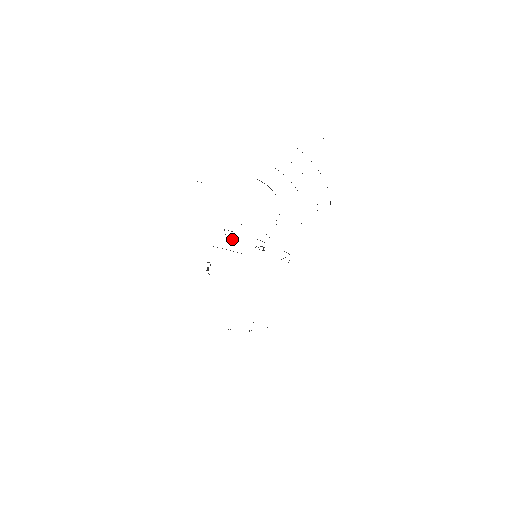
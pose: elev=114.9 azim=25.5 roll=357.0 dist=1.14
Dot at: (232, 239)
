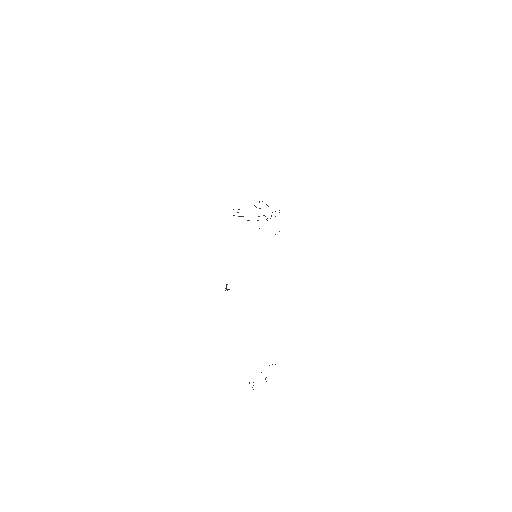
Dot at: (260, 208)
